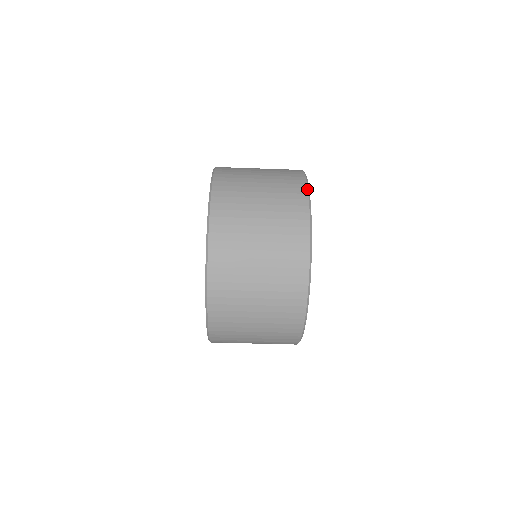
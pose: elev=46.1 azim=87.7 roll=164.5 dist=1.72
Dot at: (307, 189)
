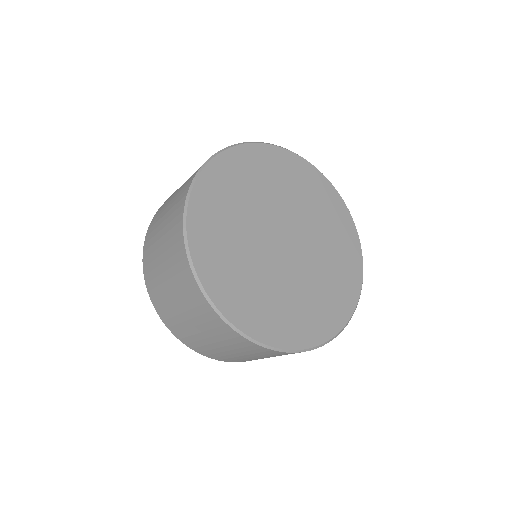
Dot at: (197, 286)
